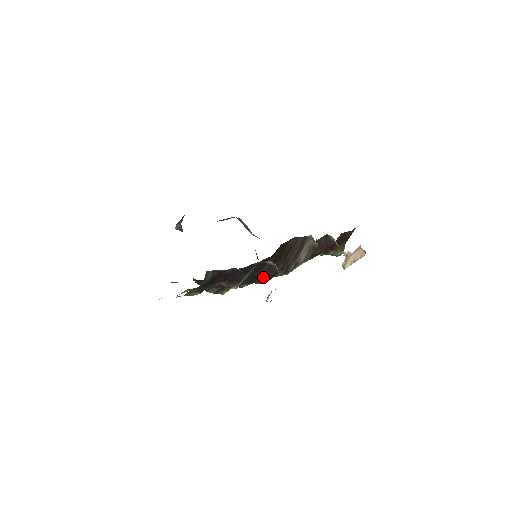
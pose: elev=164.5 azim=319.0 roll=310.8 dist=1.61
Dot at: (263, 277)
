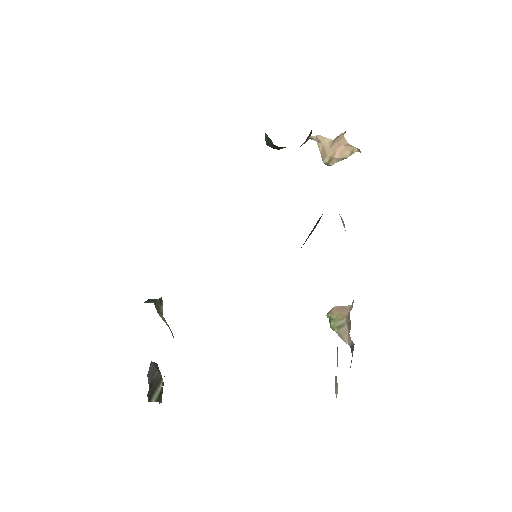
Dot at: occluded
